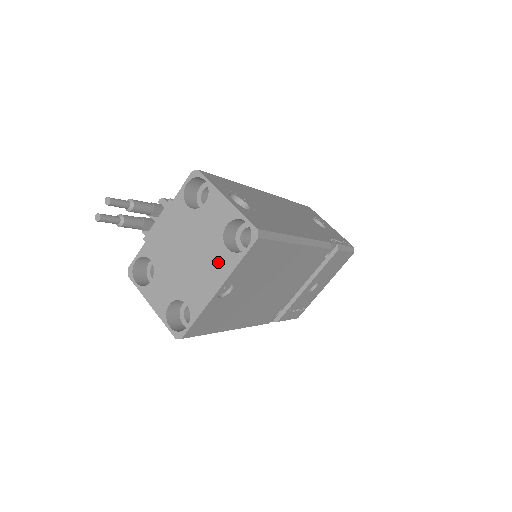
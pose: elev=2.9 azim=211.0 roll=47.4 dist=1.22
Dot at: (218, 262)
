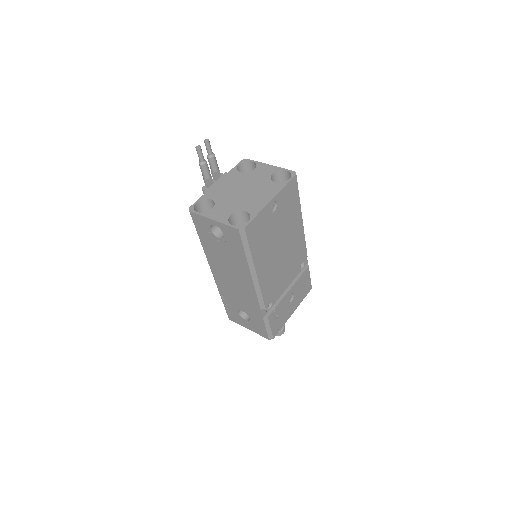
Dot at: (269, 188)
